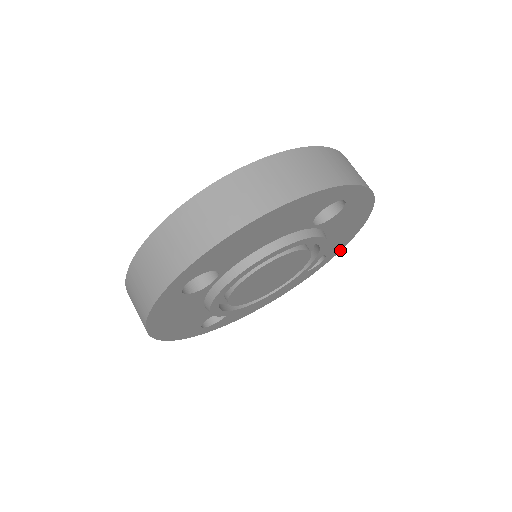
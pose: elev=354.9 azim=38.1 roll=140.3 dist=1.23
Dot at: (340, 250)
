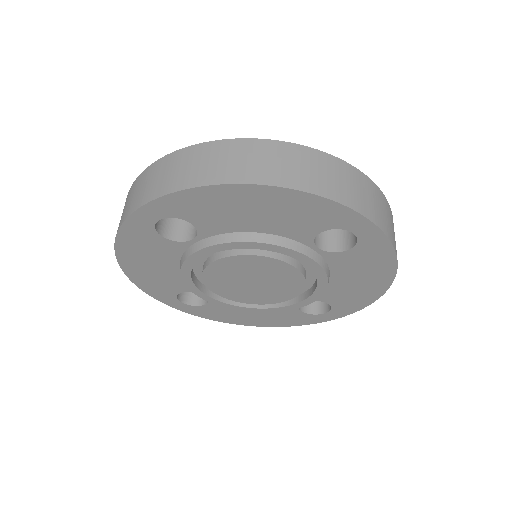
Dot at: (351, 313)
